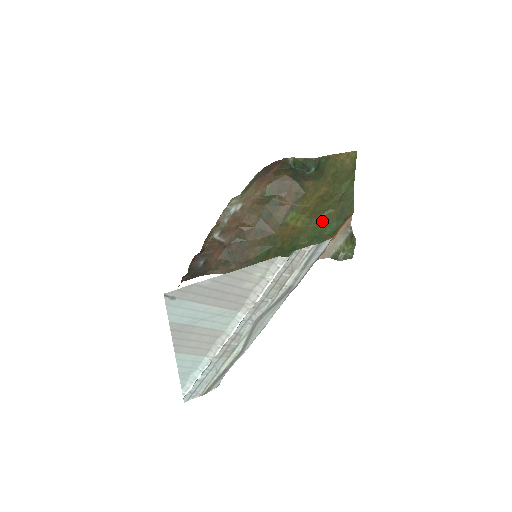
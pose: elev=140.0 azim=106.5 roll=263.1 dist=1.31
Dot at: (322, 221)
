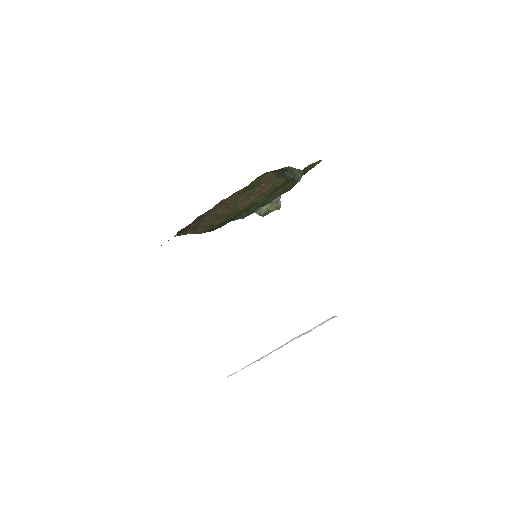
Dot at: (271, 197)
